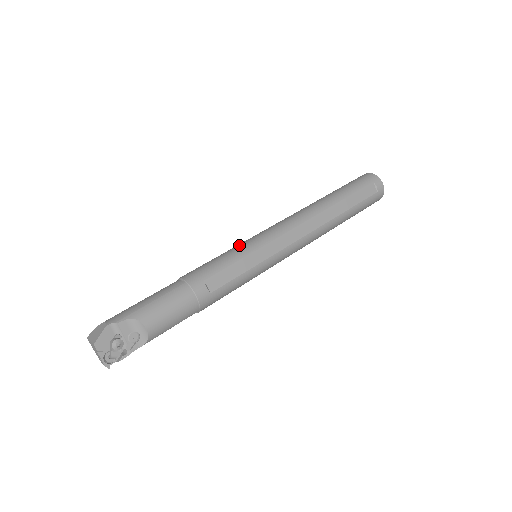
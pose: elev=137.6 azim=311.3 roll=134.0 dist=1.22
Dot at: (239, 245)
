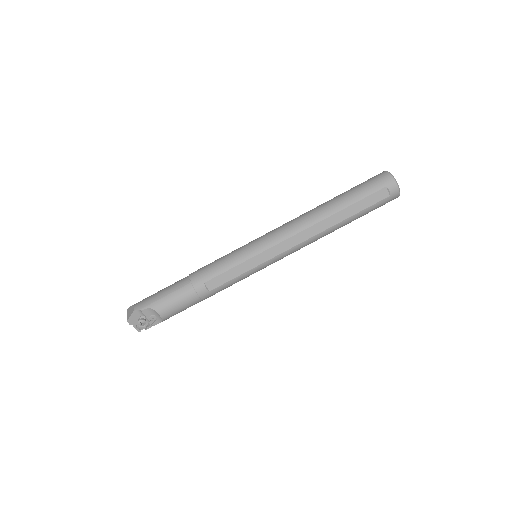
Dot at: (239, 250)
